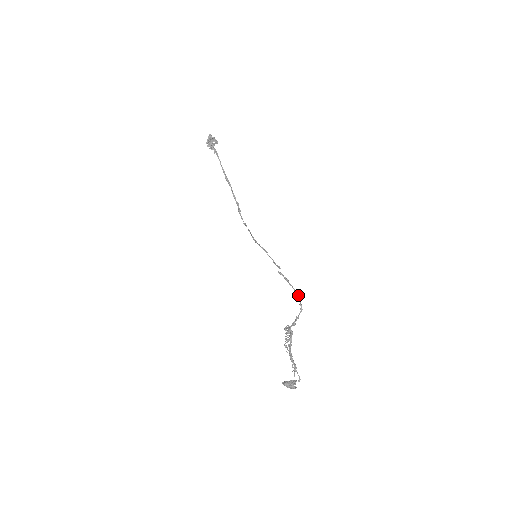
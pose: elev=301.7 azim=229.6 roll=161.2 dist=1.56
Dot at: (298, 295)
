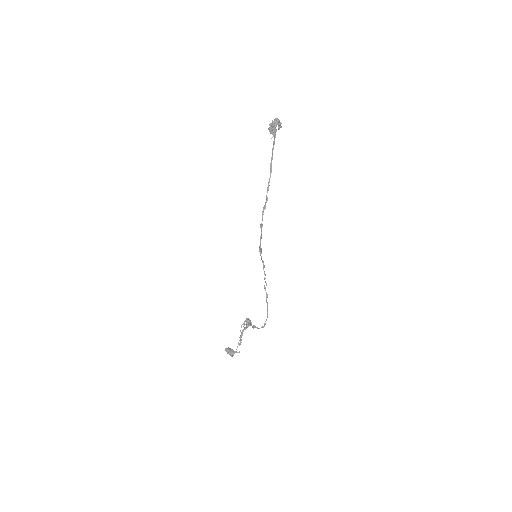
Dot at: (267, 316)
